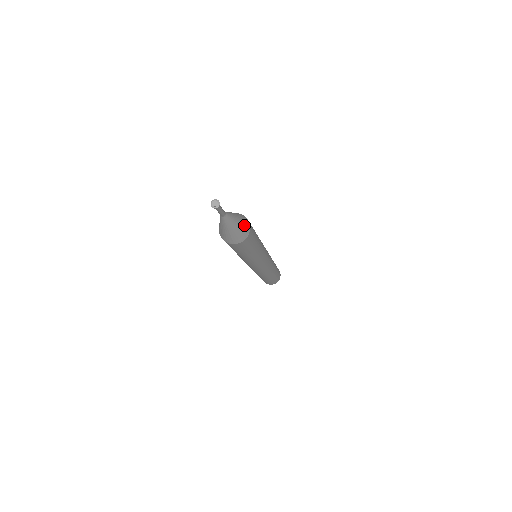
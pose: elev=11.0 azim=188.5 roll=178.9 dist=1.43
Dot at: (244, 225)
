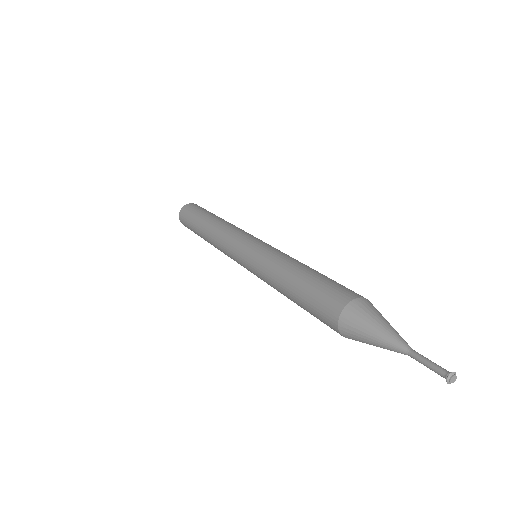
Dot at: (379, 313)
